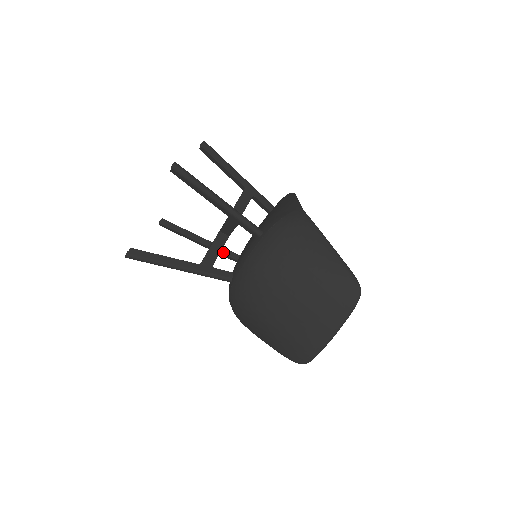
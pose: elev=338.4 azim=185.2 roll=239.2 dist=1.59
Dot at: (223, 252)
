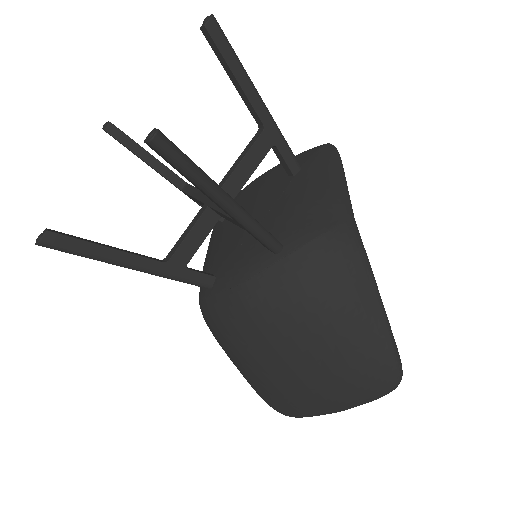
Dot at: occluded
